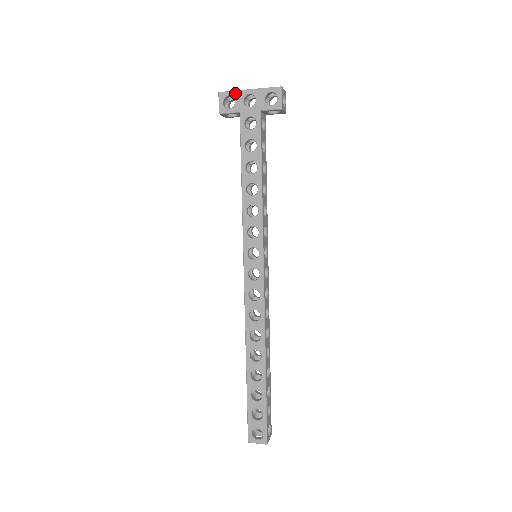
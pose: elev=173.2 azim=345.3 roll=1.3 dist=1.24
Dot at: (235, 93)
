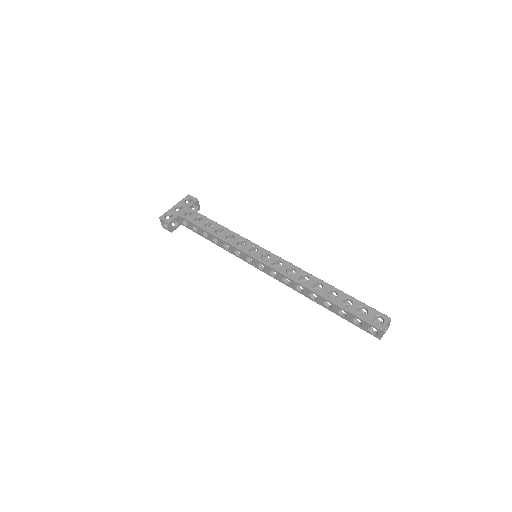
Dot at: (168, 212)
